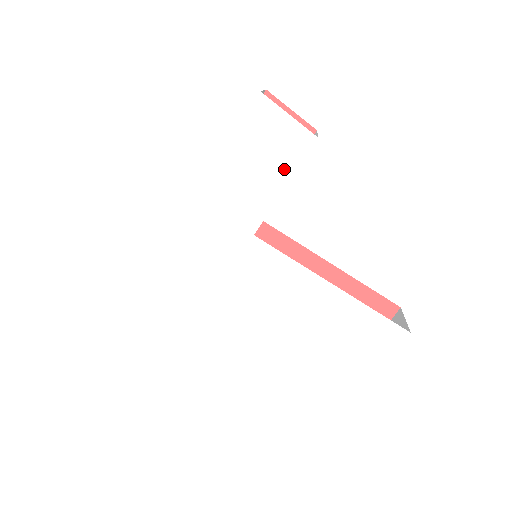
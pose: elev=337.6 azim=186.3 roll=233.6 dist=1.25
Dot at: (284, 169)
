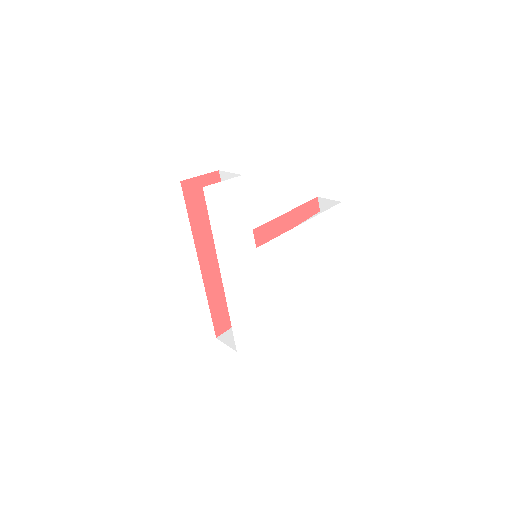
Dot at: (242, 206)
